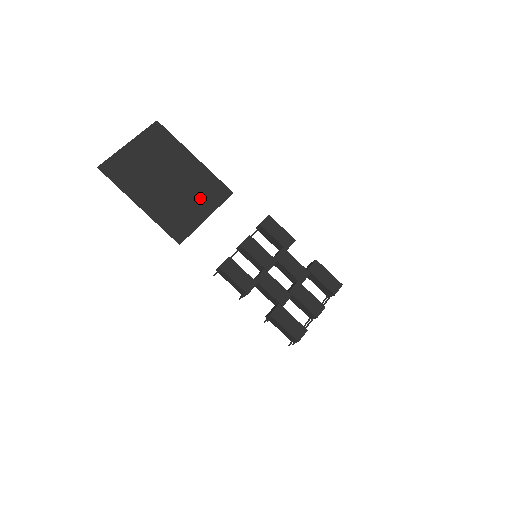
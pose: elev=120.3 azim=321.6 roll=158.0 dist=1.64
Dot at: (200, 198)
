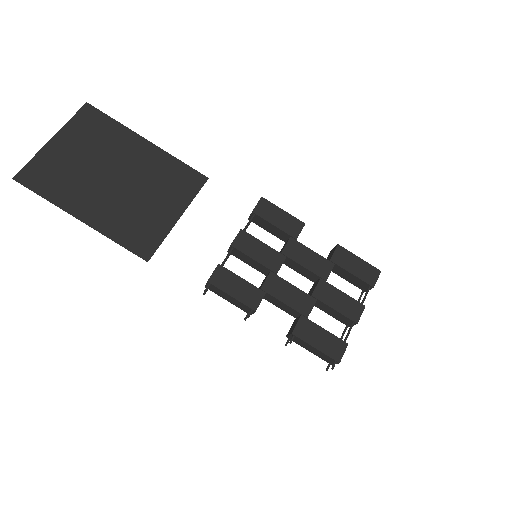
Dot at: (164, 193)
